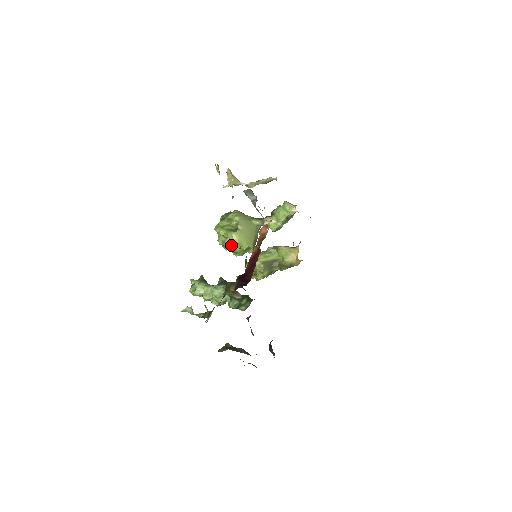
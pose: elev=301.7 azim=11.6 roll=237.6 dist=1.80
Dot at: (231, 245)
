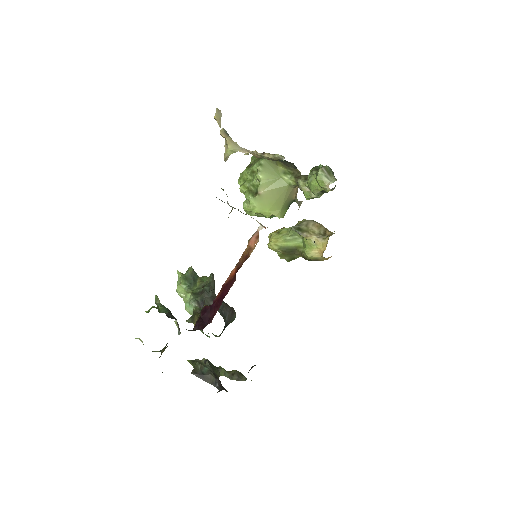
Dot at: (249, 211)
